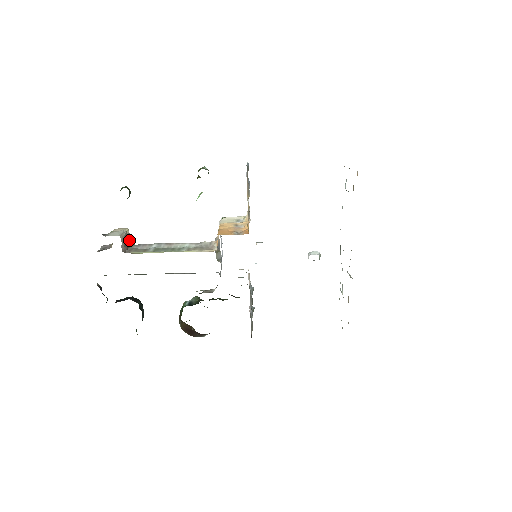
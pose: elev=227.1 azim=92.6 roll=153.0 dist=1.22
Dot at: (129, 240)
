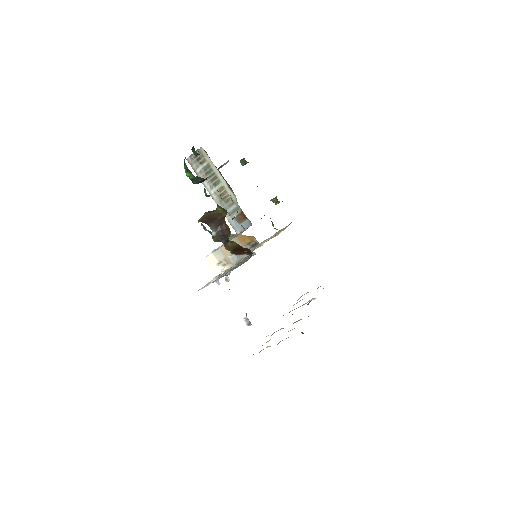
Dot at: occluded
